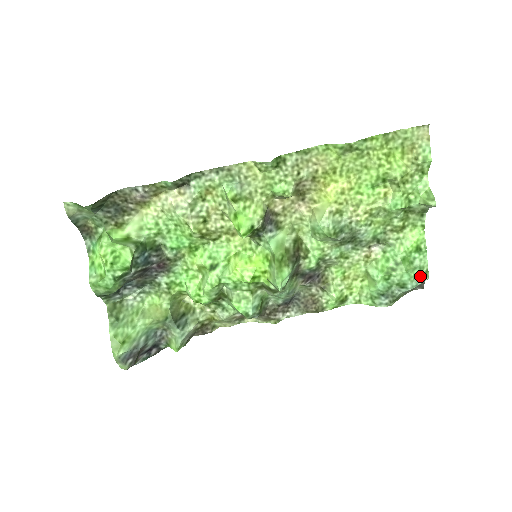
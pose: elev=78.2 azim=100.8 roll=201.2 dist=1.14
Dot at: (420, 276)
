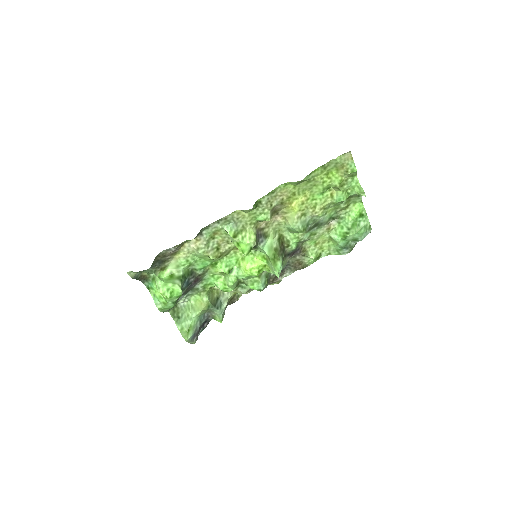
Dot at: (366, 231)
